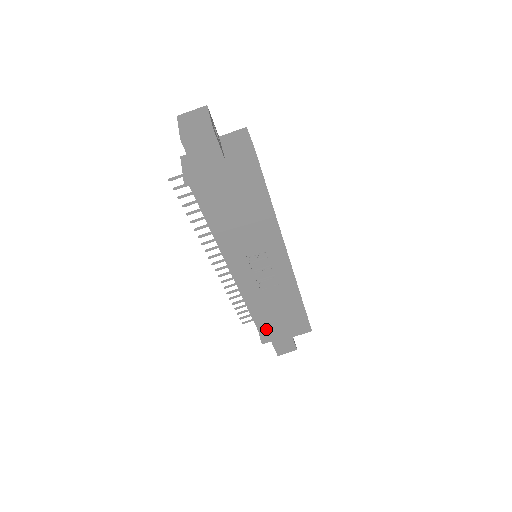
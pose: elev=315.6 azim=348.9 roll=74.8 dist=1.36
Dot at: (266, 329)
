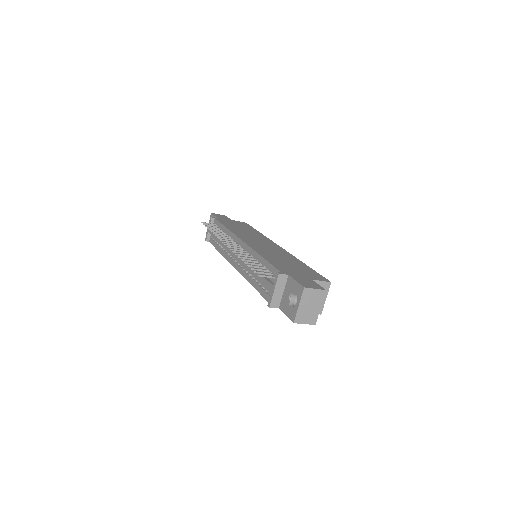
Dot at: occluded
